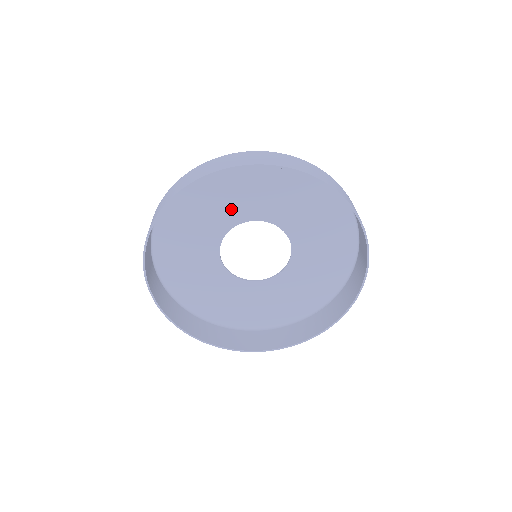
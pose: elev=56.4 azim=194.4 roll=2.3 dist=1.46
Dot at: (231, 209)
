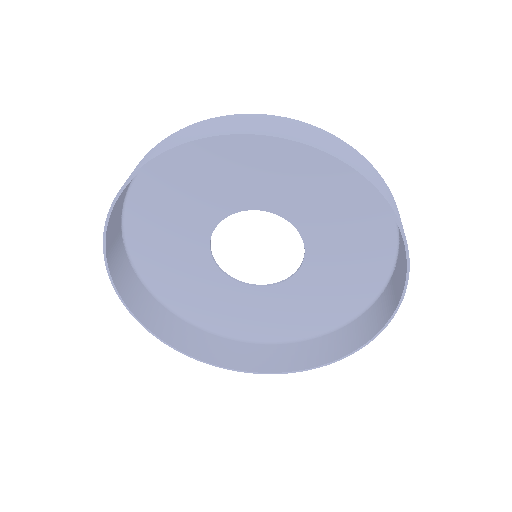
Dot at: (188, 231)
